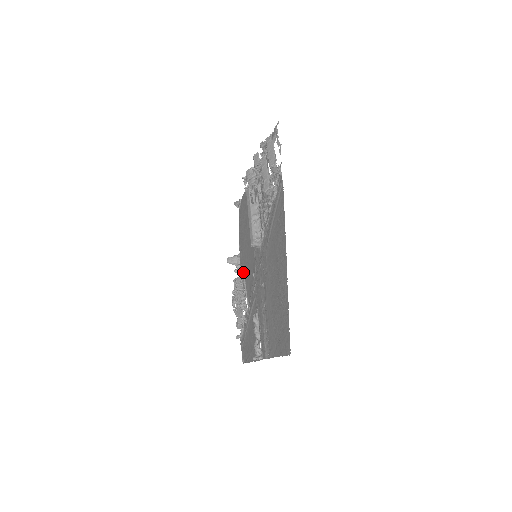
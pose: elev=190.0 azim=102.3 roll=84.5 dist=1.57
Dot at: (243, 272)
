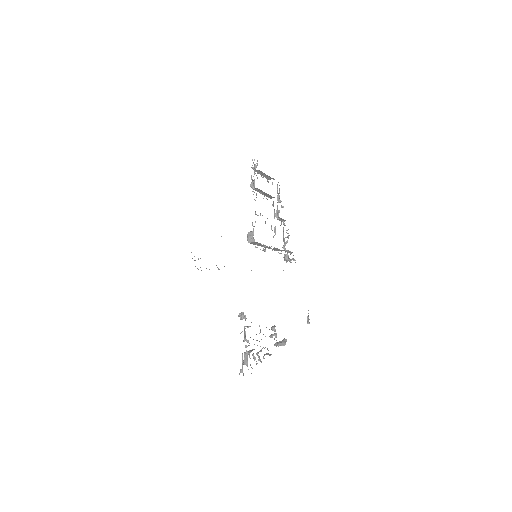
Dot at: occluded
